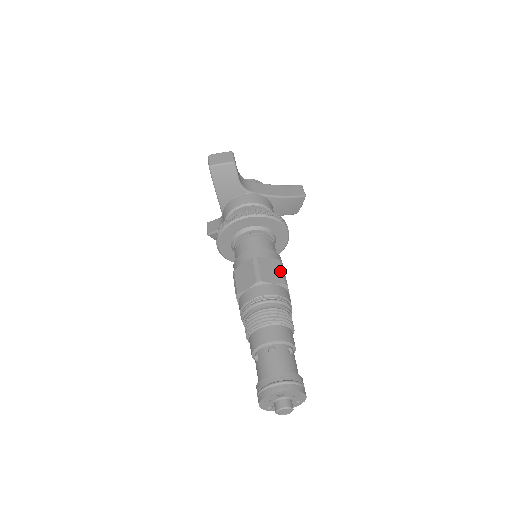
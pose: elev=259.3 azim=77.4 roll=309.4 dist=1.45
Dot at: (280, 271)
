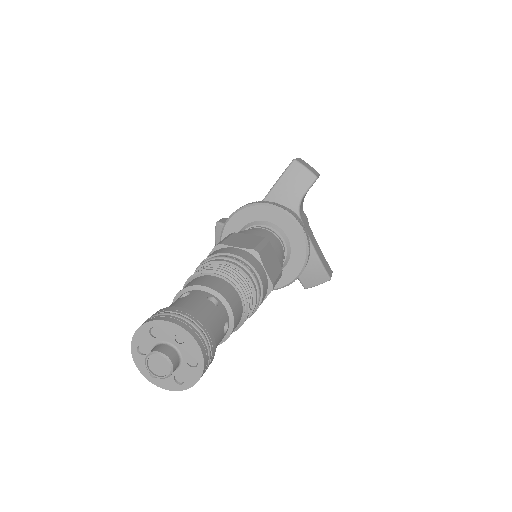
Dot at: (277, 274)
